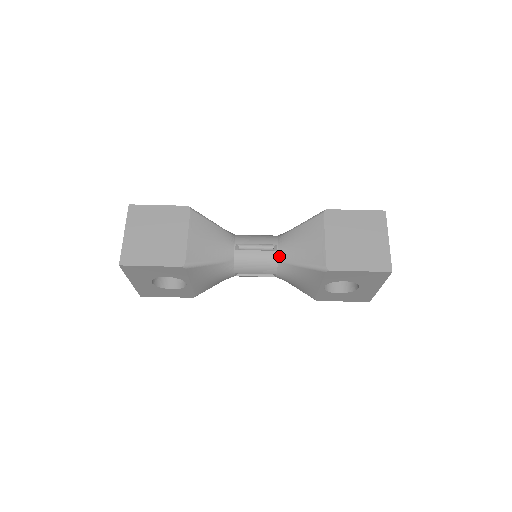
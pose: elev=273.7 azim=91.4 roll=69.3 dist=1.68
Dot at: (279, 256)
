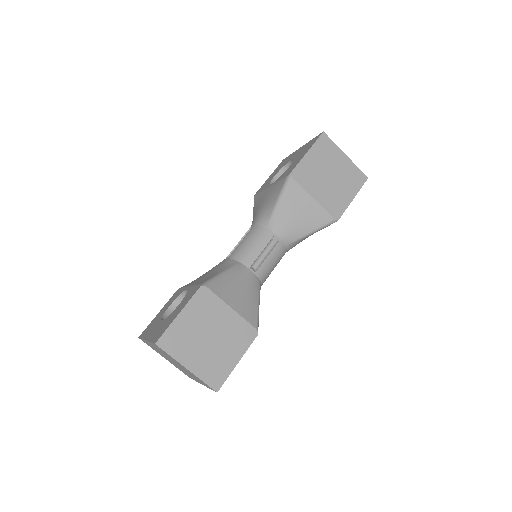
Dot at: (285, 242)
